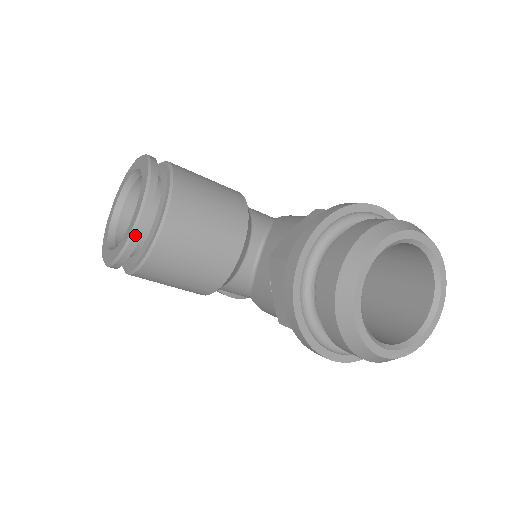
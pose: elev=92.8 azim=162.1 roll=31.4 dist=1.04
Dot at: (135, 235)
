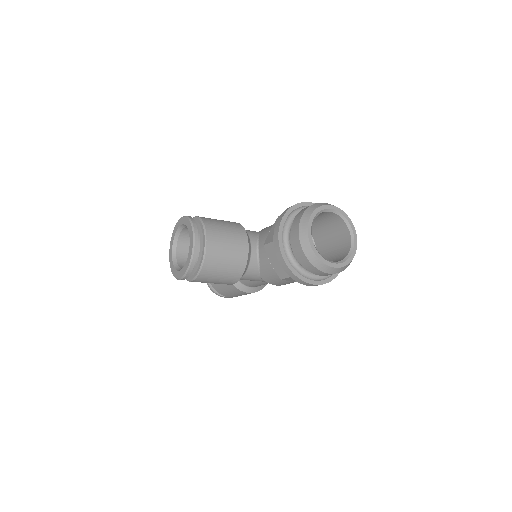
Dot at: (194, 253)
